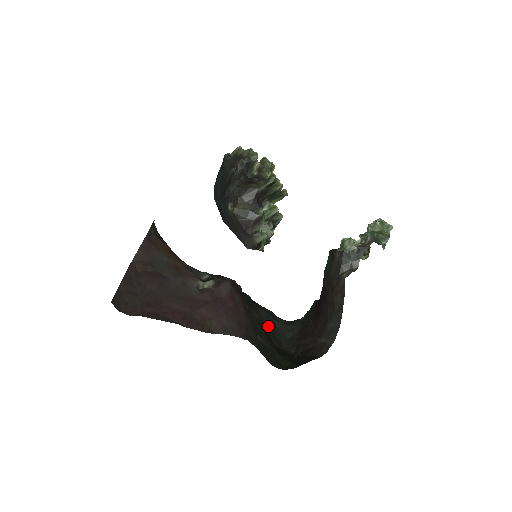
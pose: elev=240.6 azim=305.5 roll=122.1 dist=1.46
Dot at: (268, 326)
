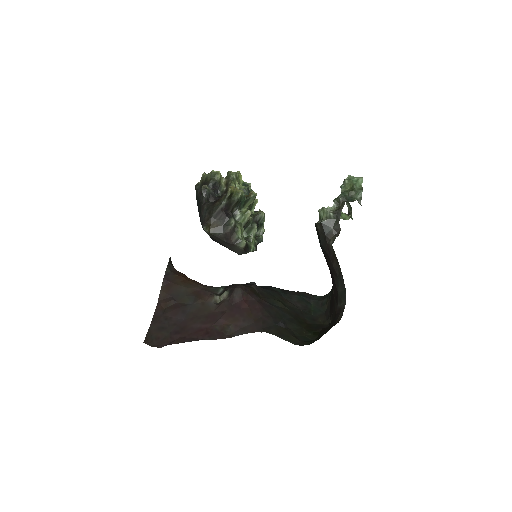
Dot at: (301, 308)
